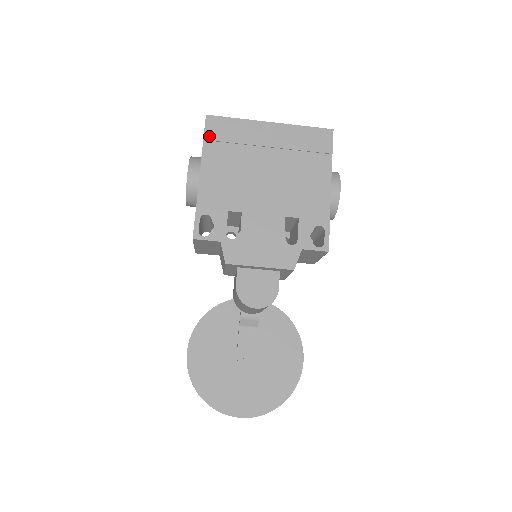
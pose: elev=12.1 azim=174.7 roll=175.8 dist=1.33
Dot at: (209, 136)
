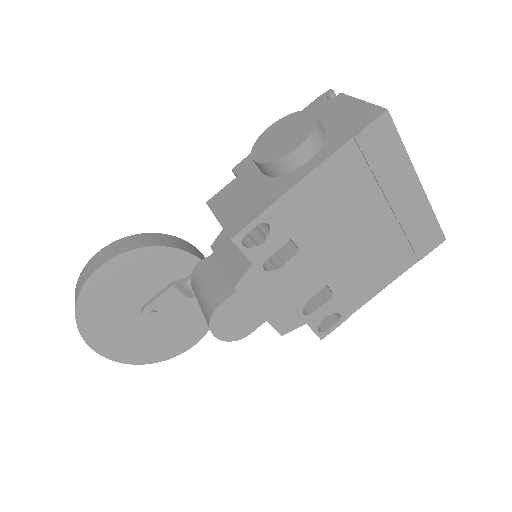
Dot at: (363, 139)
